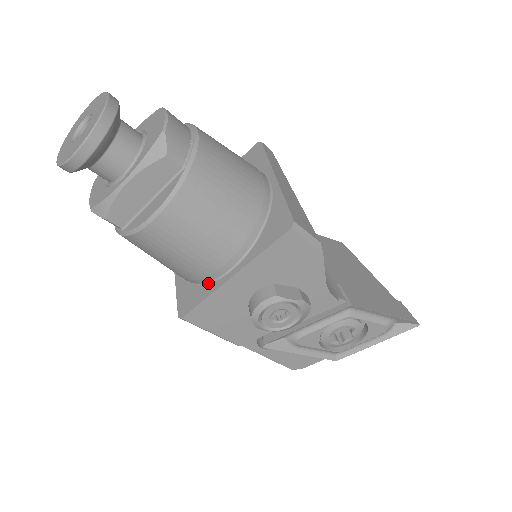
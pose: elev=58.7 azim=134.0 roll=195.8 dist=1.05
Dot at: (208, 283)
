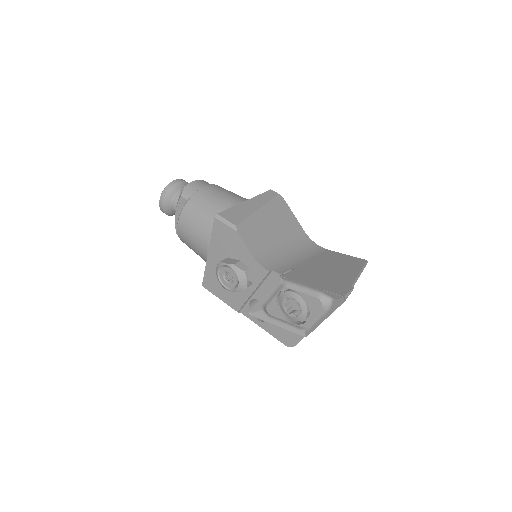
Dot at: occluded
